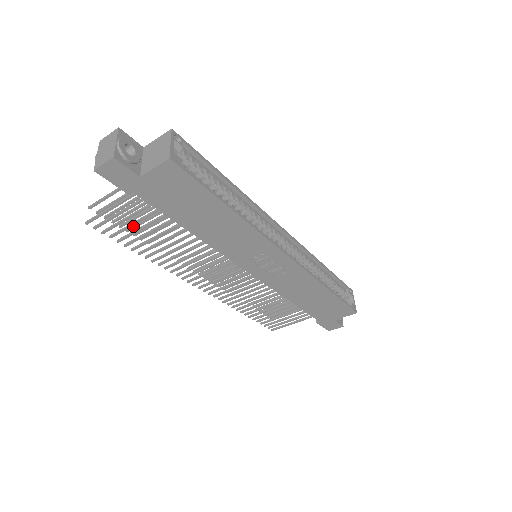
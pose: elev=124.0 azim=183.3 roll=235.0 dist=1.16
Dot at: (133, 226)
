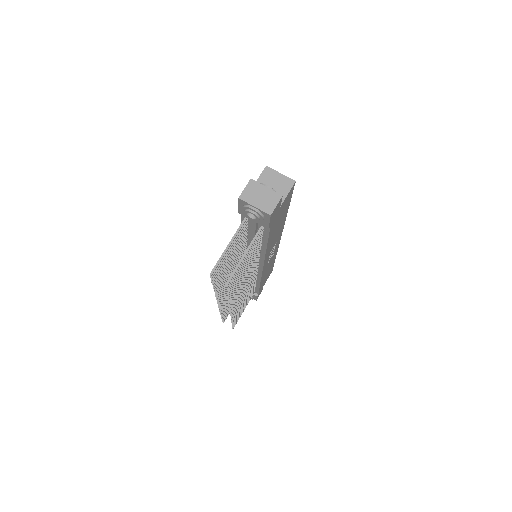
Dot at: (218, 277)
